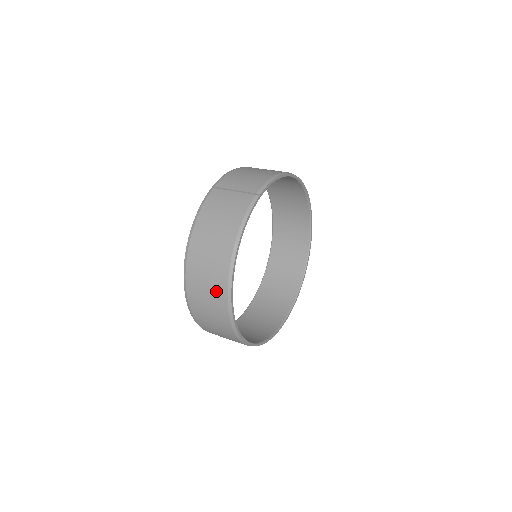
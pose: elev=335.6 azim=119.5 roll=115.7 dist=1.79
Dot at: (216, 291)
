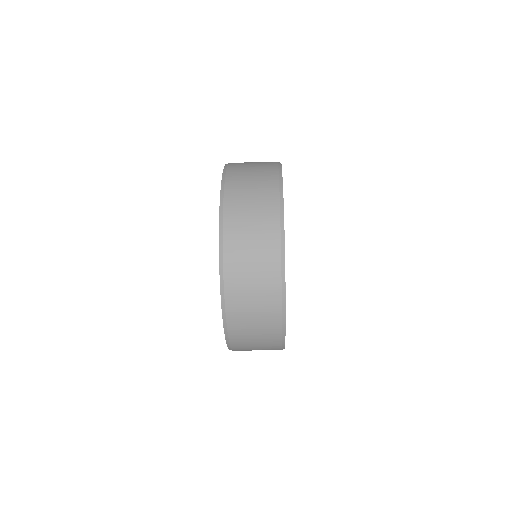
Dot at: (265, 164)
